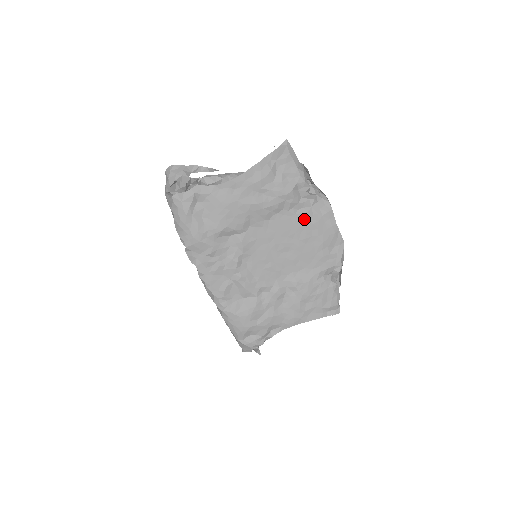
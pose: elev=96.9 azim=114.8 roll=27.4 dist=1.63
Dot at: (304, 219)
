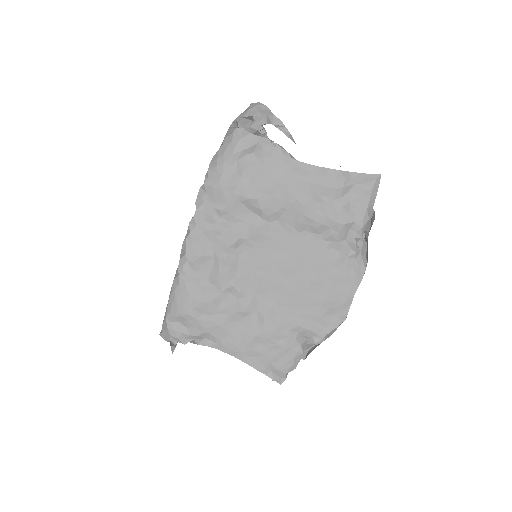
Dot at: (330, 262)
